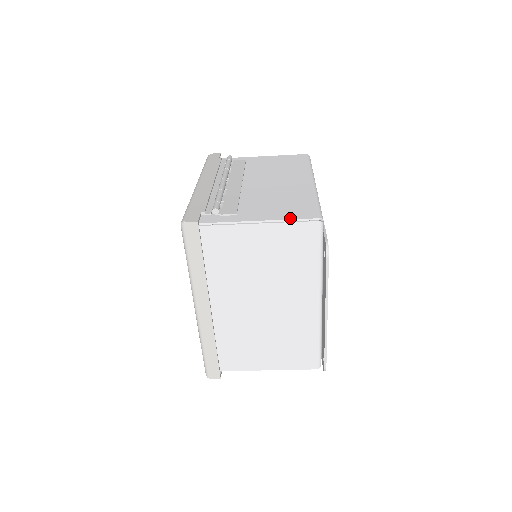
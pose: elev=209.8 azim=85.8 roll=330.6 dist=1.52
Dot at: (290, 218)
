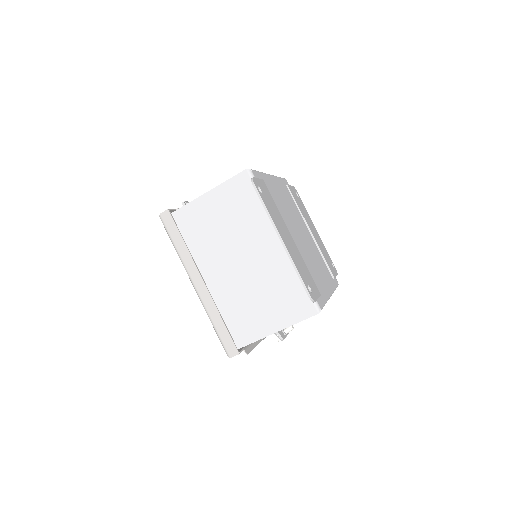
Dot at: (228, 180)
